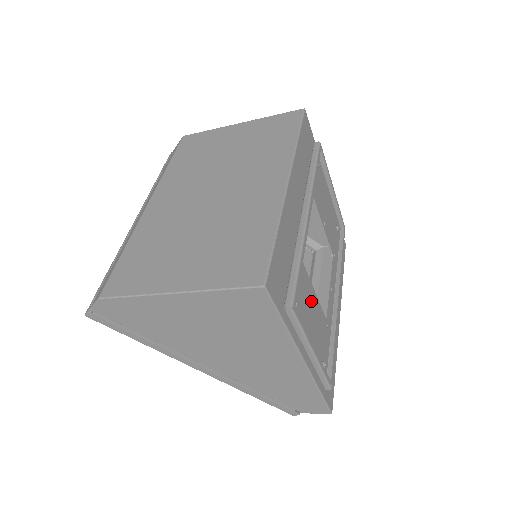
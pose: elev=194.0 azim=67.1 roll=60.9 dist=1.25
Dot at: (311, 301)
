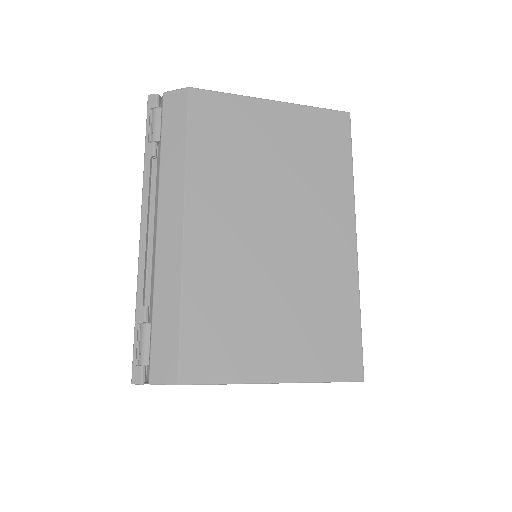
Dot at: occluded
